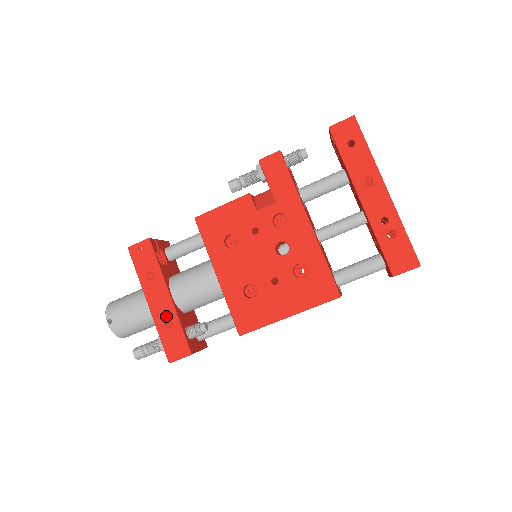
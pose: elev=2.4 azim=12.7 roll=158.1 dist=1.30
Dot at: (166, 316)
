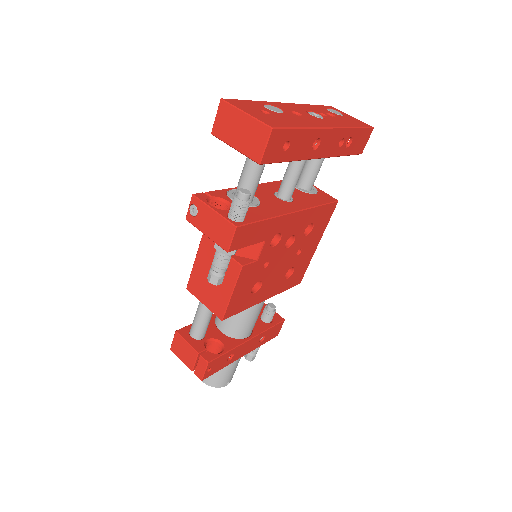
Dot at: (258, 341)
